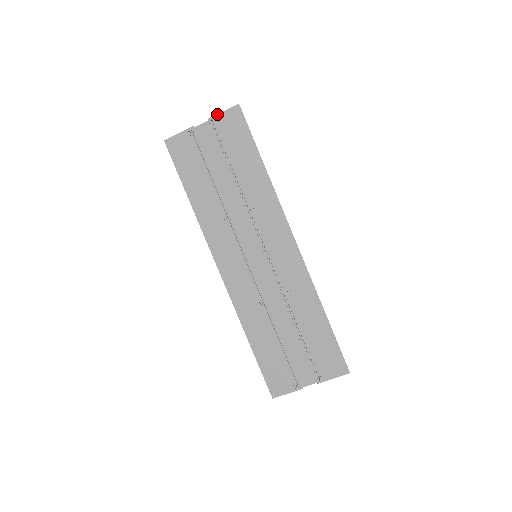
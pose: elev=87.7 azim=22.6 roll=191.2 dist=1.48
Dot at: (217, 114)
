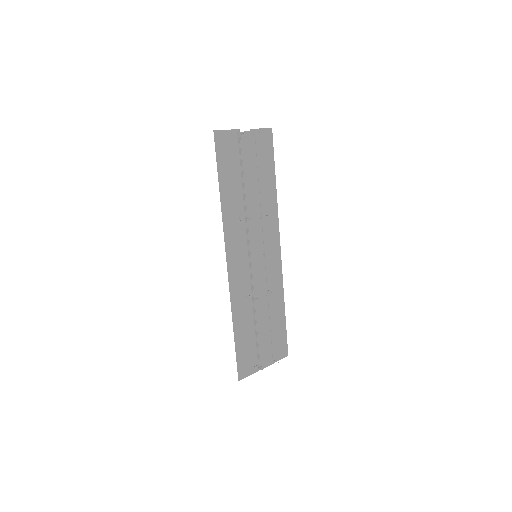
Dot at: occluded
